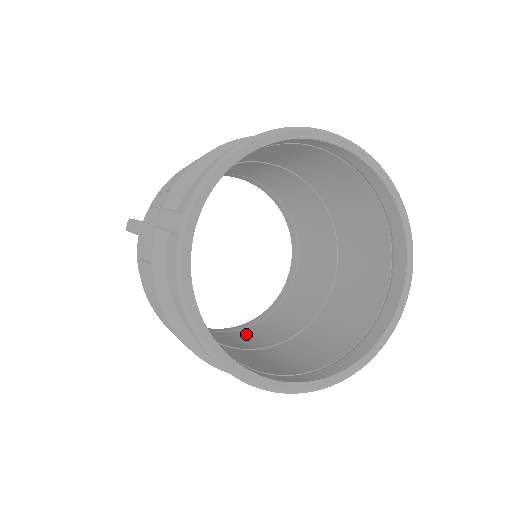
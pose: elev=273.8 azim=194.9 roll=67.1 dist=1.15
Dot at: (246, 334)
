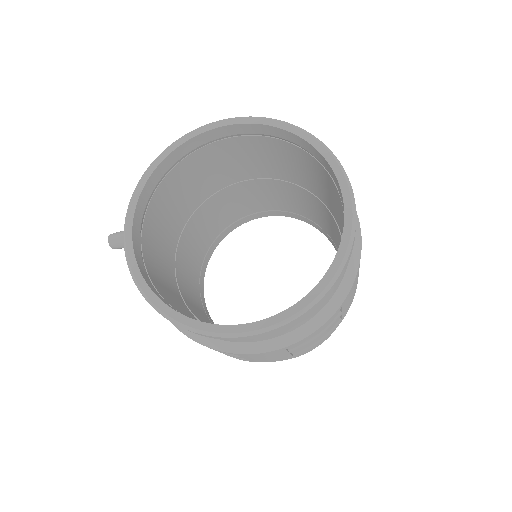
Dot at: occluded
